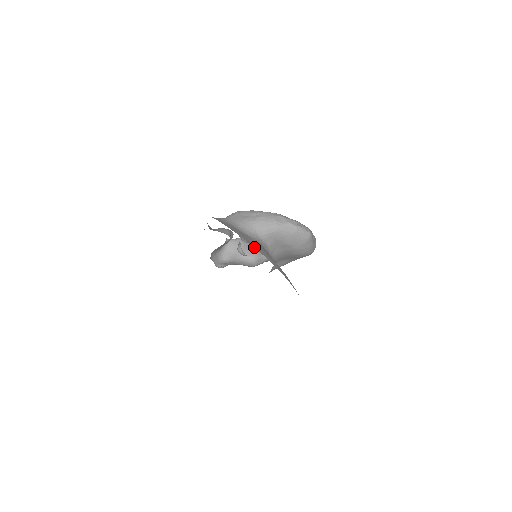
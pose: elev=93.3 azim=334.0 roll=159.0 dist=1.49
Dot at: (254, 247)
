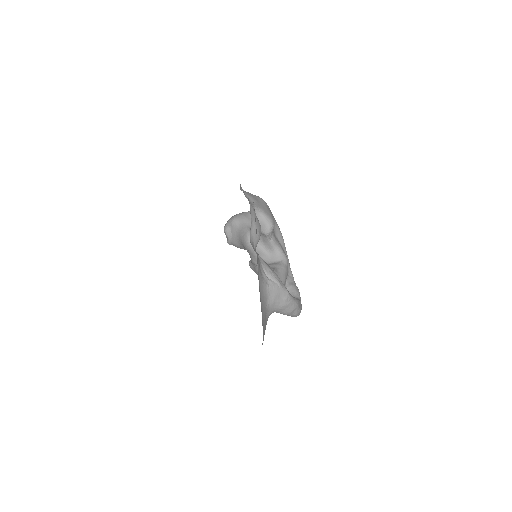
Dot at: occluded
